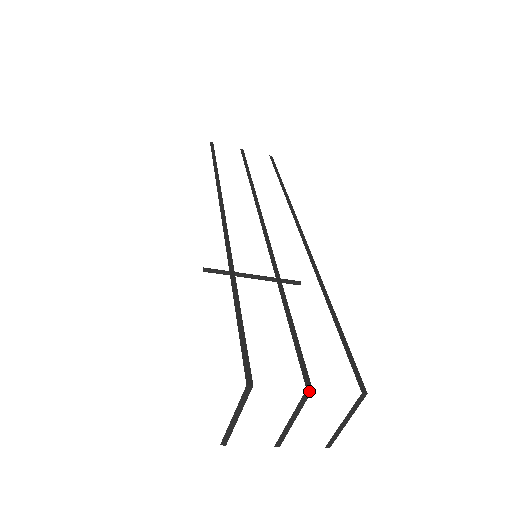
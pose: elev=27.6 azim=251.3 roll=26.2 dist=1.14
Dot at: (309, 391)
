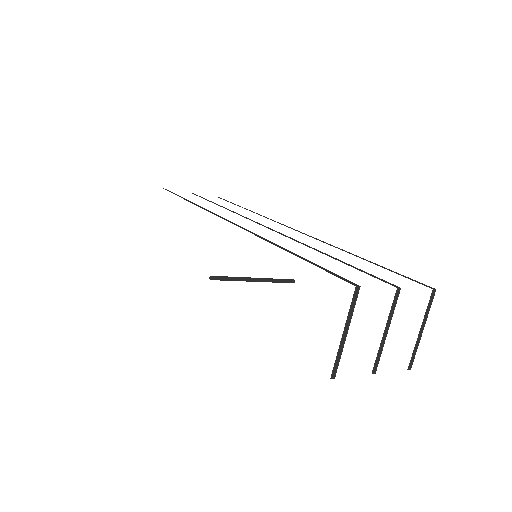
Dot at: (398, 290)
